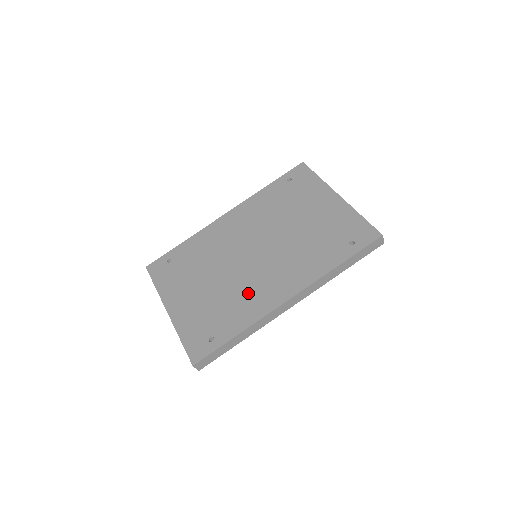
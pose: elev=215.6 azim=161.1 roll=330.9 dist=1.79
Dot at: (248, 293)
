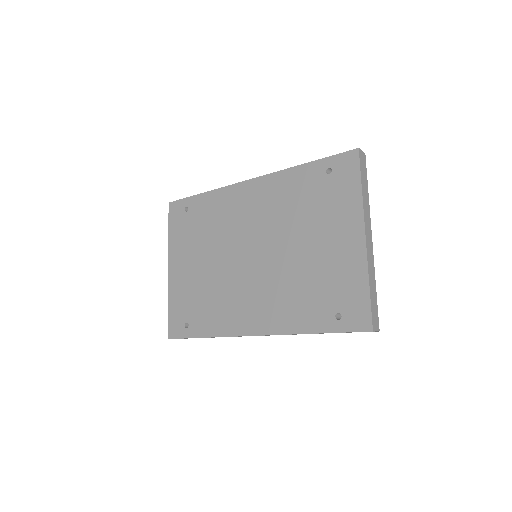
Dot at: (228, 301)
